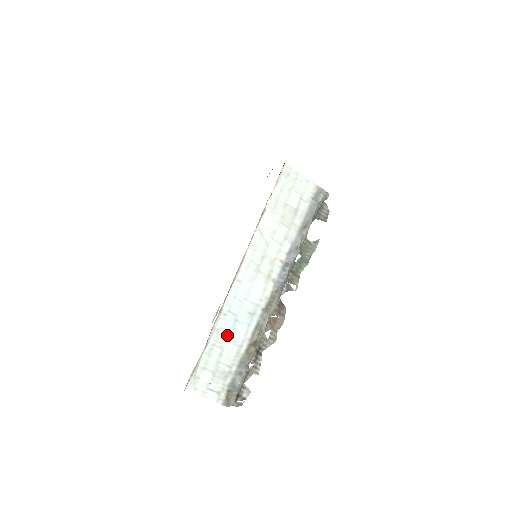
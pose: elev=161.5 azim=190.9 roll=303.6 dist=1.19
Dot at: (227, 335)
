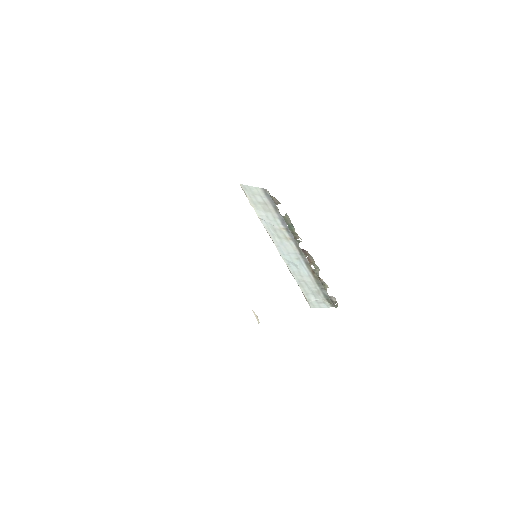
Dot at: (299, 274)
